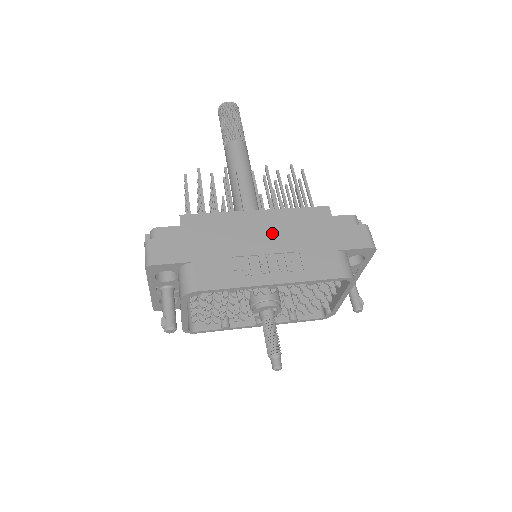
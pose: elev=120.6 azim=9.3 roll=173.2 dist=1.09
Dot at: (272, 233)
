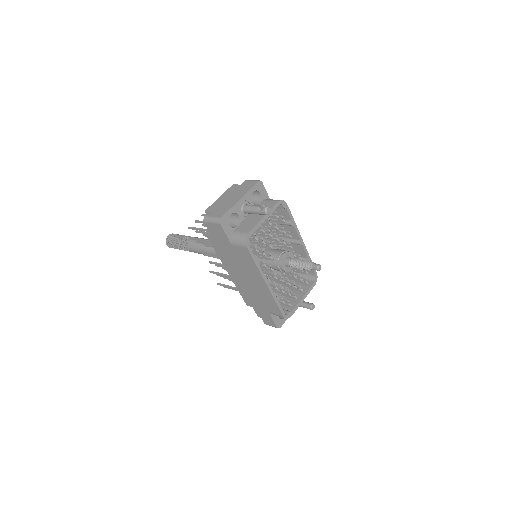
Dot at: occluded
